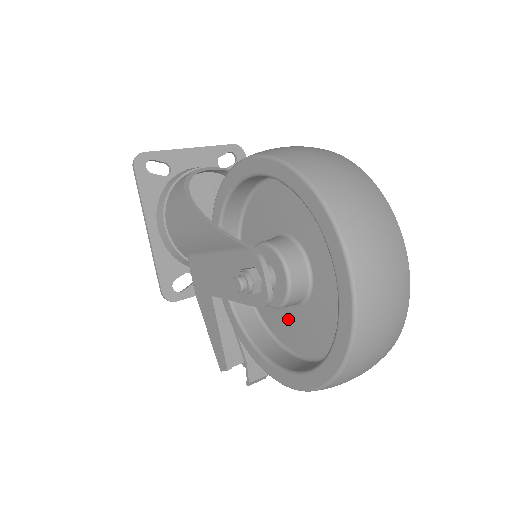
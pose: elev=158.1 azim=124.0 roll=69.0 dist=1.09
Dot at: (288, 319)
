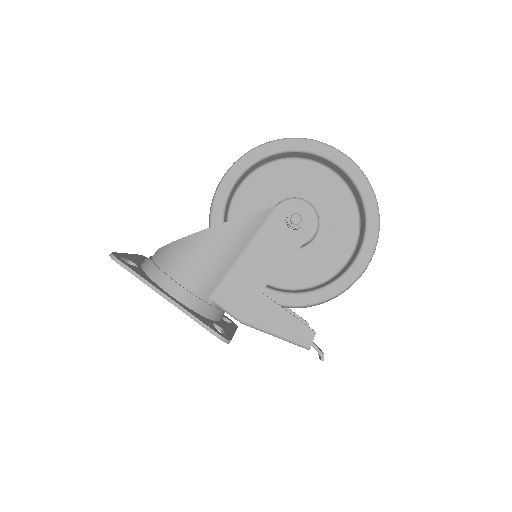
Dot at: (316, 256)
